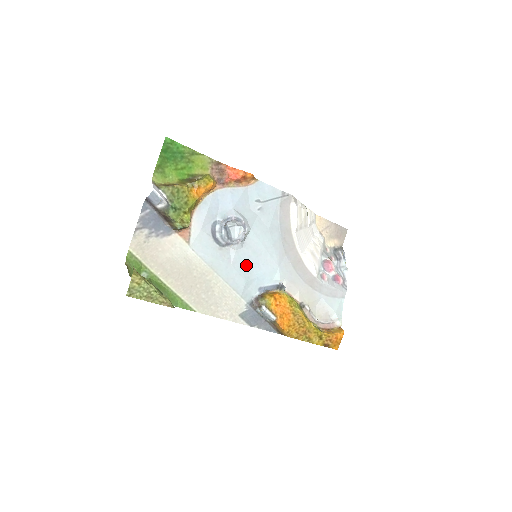
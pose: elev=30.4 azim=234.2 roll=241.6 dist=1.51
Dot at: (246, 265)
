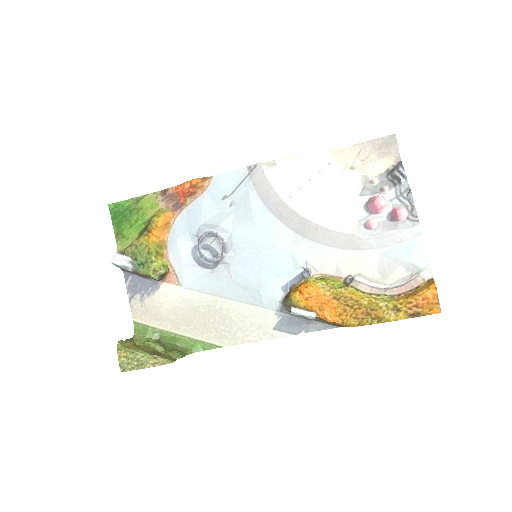
Dot at: (250, 272)
